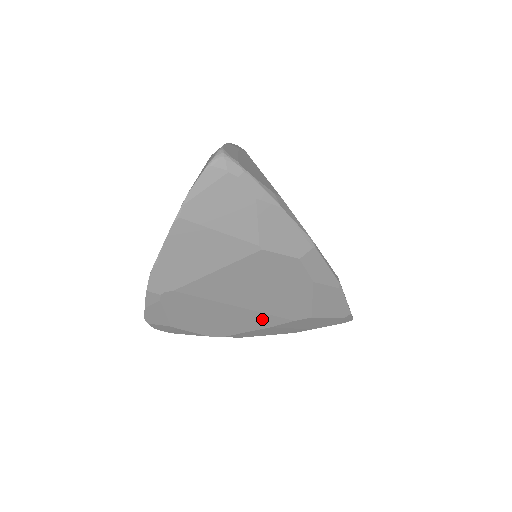
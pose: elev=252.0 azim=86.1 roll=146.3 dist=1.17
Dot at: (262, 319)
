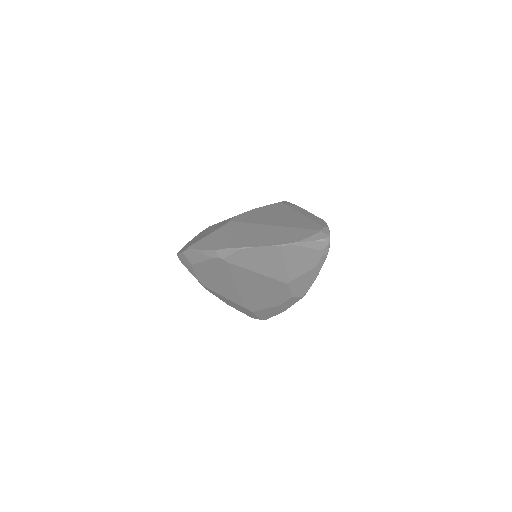
Dot at: (234, 296)
